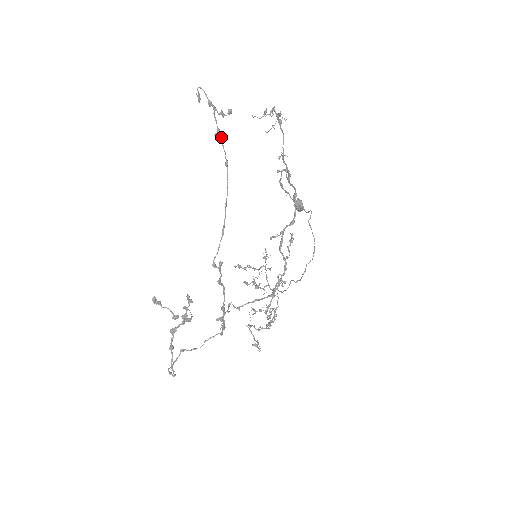
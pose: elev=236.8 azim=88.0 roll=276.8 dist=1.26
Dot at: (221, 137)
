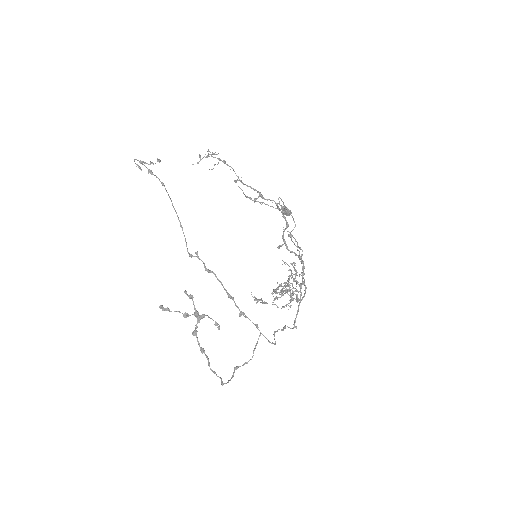
Dot at: (152, 173)
